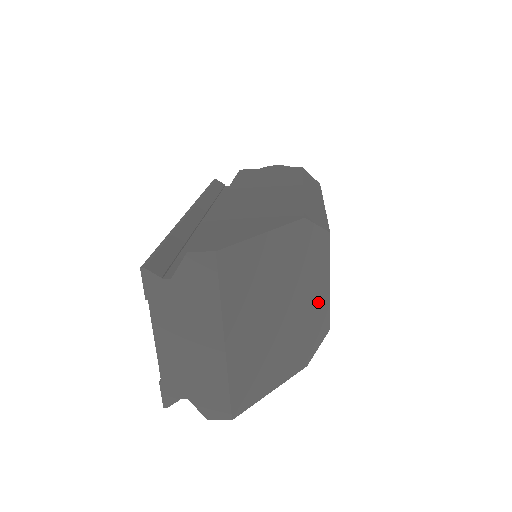
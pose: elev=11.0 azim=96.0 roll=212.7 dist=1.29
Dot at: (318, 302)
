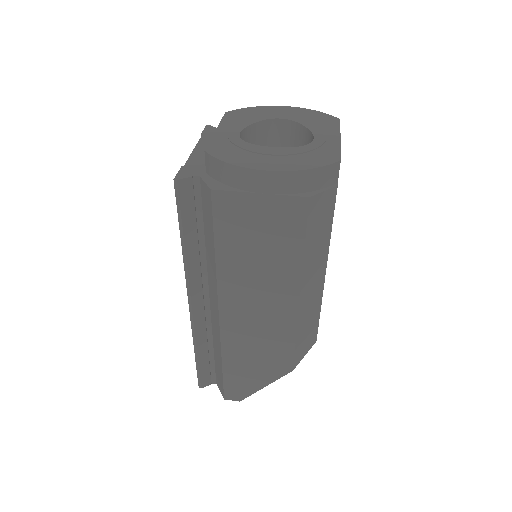
Dot at: occluded
